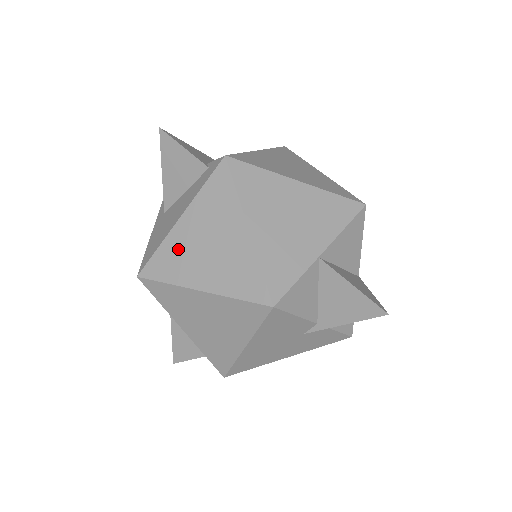
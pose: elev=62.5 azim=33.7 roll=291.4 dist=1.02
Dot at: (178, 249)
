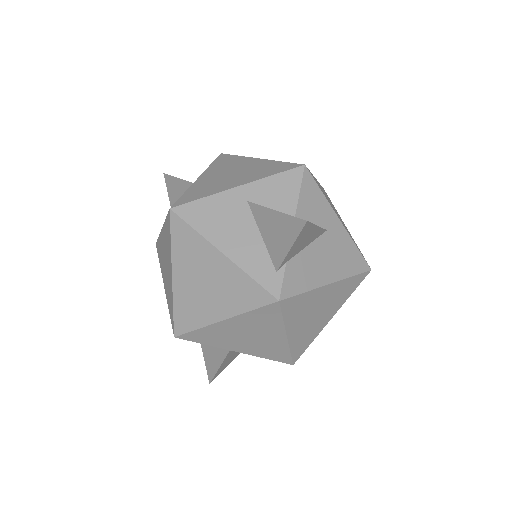
Dot at: (198, 253)
